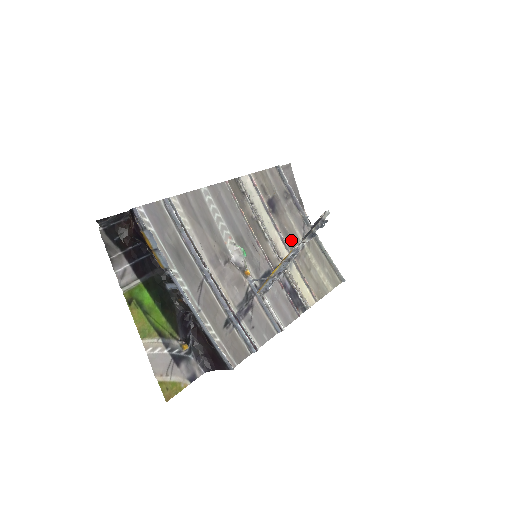
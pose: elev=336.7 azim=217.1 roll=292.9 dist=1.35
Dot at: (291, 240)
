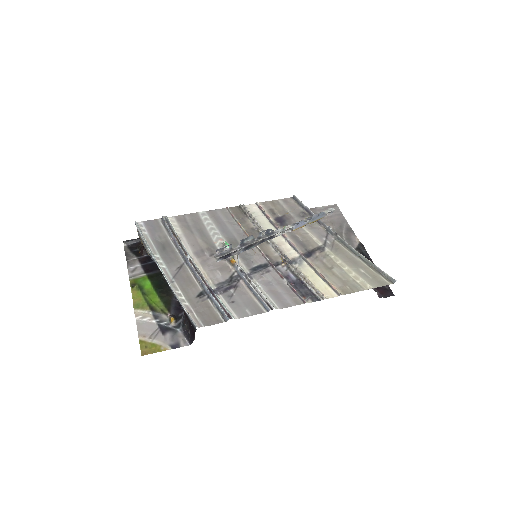
Dot at: (304, 244)
